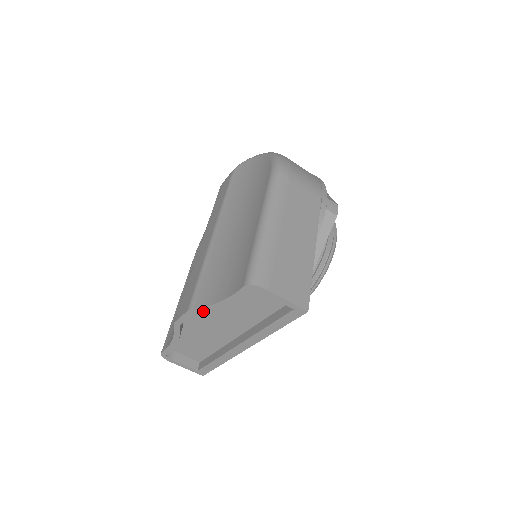
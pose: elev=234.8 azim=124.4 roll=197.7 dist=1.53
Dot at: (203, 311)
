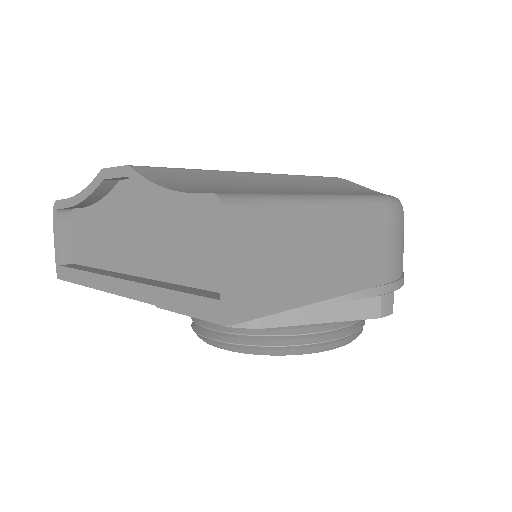
Dot at: (140, 183)
